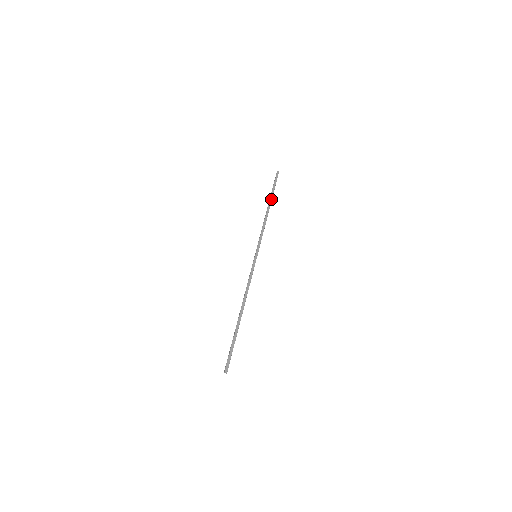
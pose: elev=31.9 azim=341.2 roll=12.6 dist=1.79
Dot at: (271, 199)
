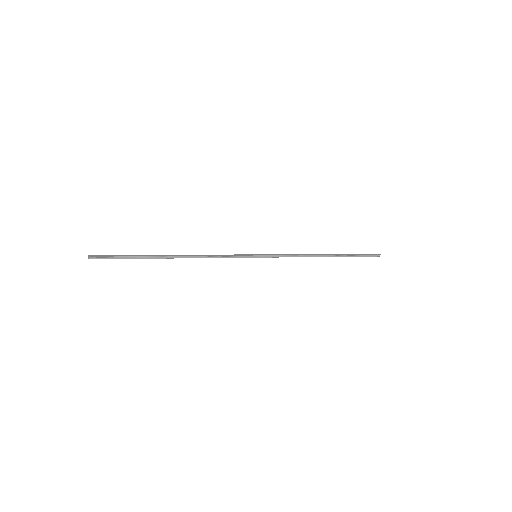
Dot at: (339, 254)
